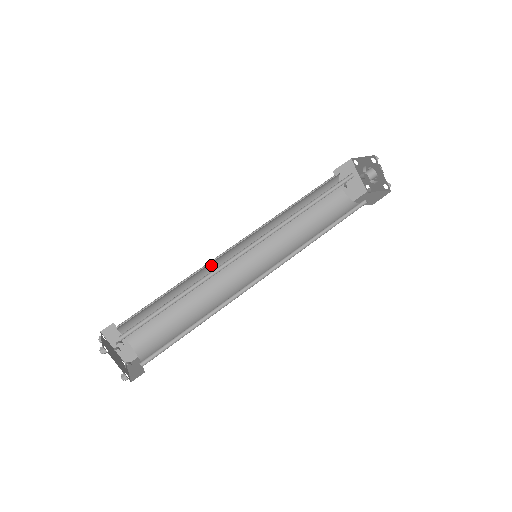
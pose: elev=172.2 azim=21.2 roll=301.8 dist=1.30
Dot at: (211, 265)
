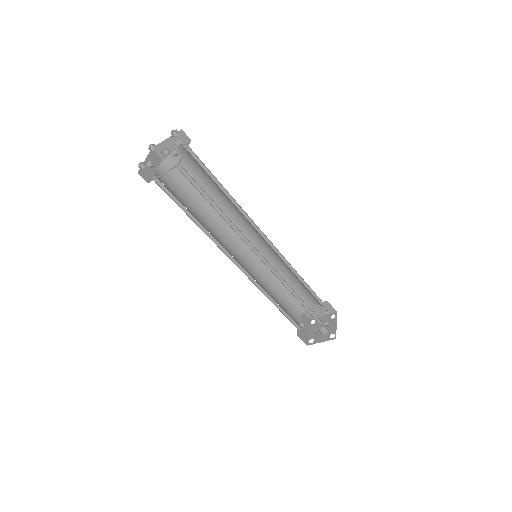
Dot at: (228, 228)
